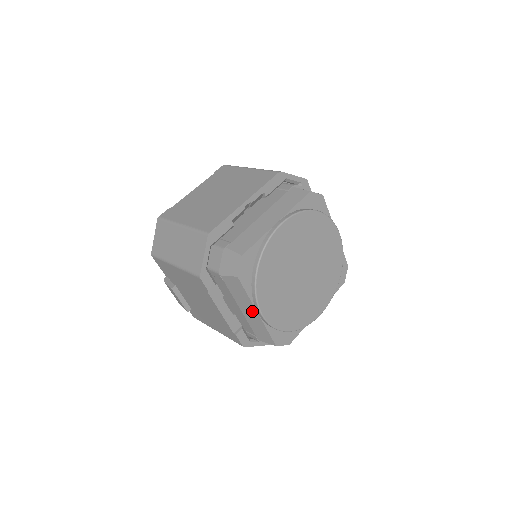
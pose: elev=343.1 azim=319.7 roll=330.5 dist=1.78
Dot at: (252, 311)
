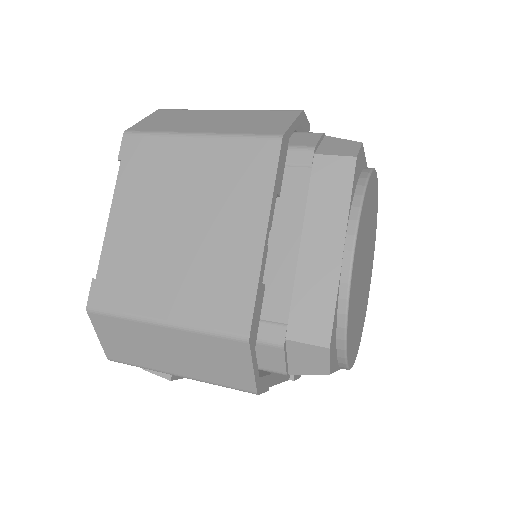
Dot at: occluded
